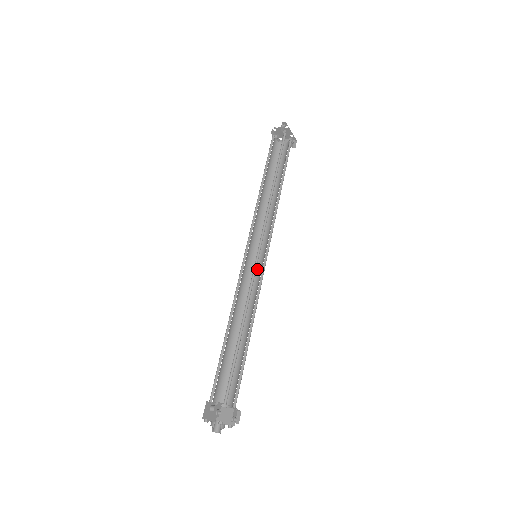
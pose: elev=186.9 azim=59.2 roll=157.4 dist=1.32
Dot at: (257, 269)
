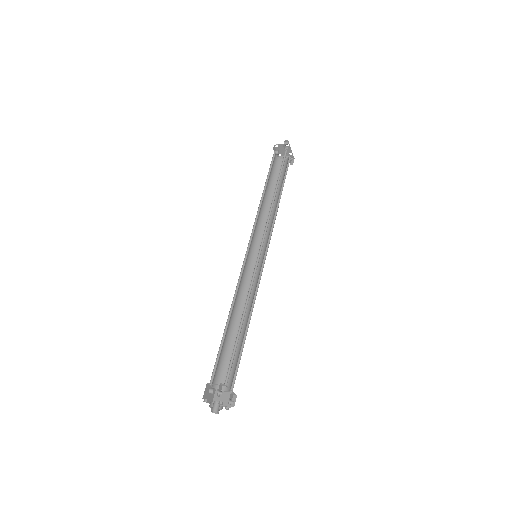
Dot at: occluded
